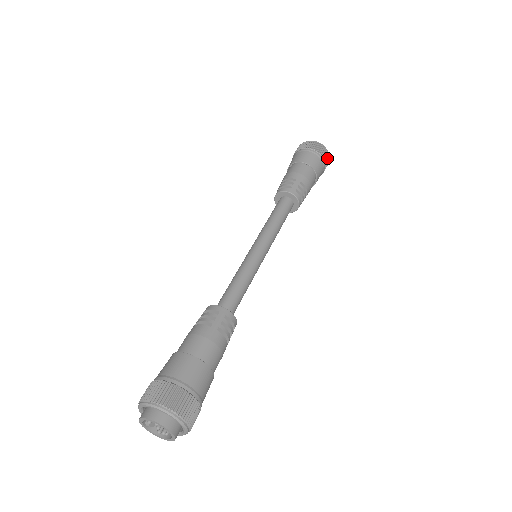
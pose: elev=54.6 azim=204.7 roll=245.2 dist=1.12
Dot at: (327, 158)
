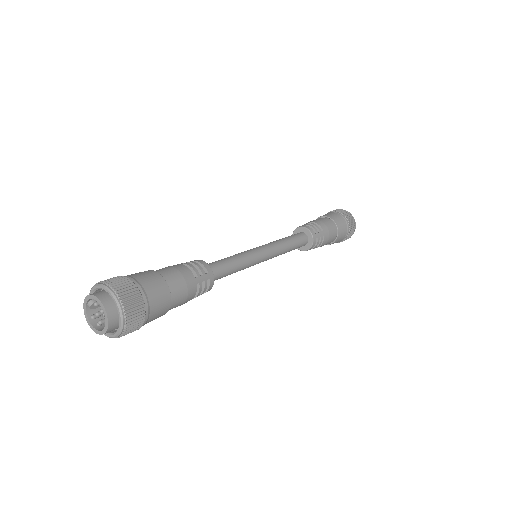
Dot at: (350, 236)
